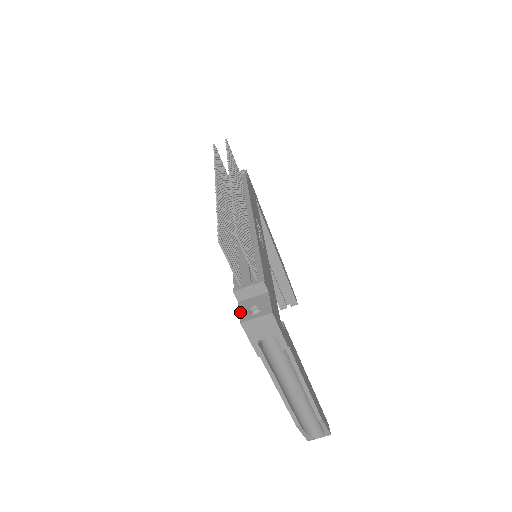
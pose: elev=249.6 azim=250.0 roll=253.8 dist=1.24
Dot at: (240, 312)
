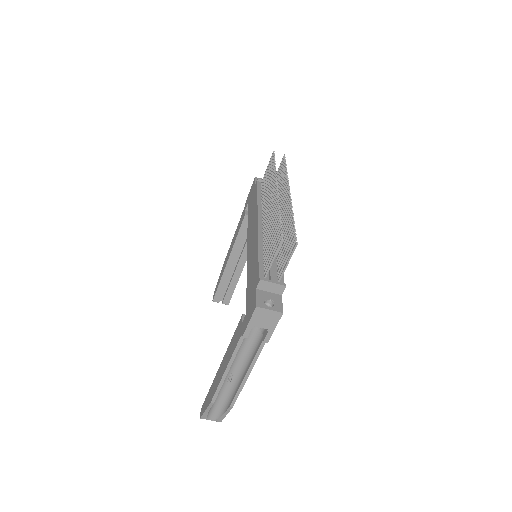
Dot at: (257, 298)
